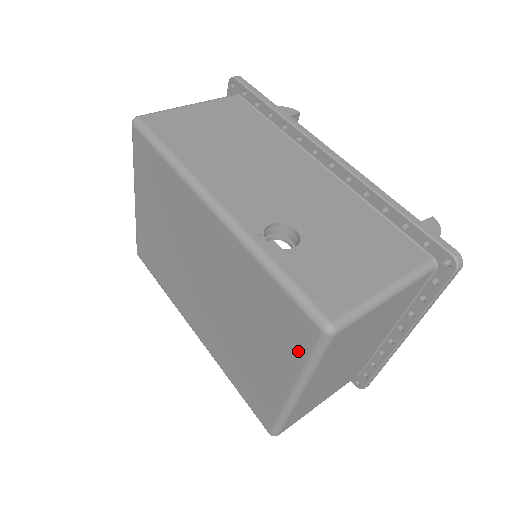
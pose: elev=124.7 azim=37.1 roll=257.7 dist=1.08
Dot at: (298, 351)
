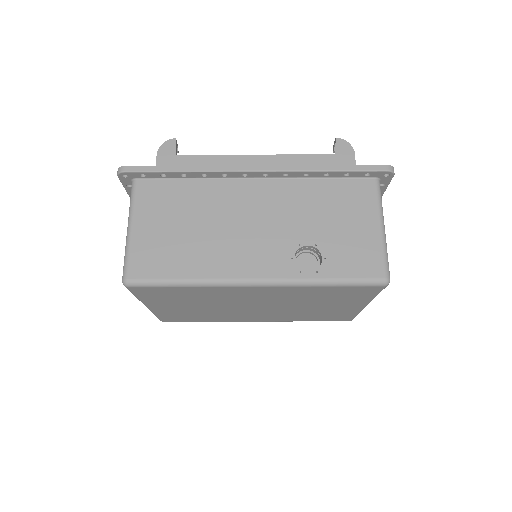
Dot at: (366, 296)
